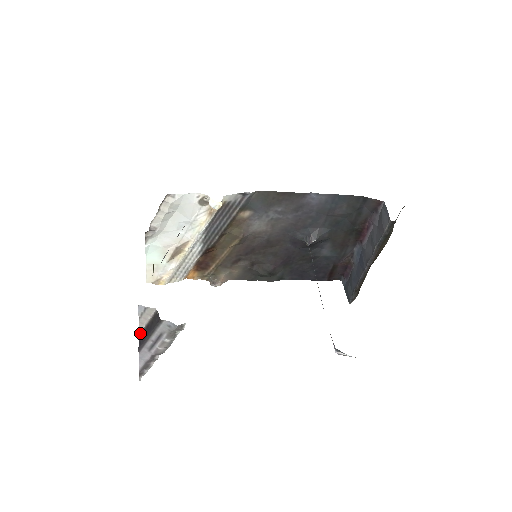
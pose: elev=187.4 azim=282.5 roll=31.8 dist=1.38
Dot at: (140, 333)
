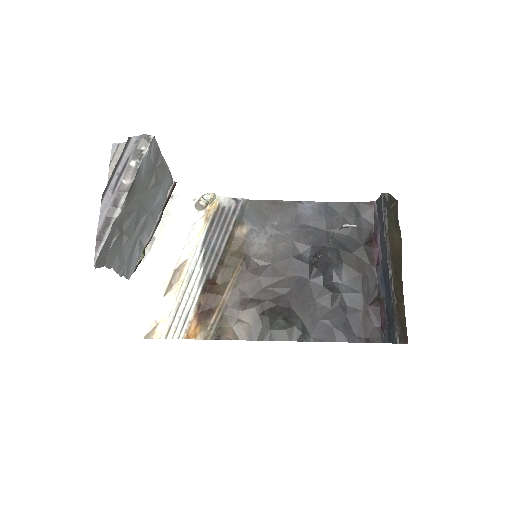
Dot at: occluded
